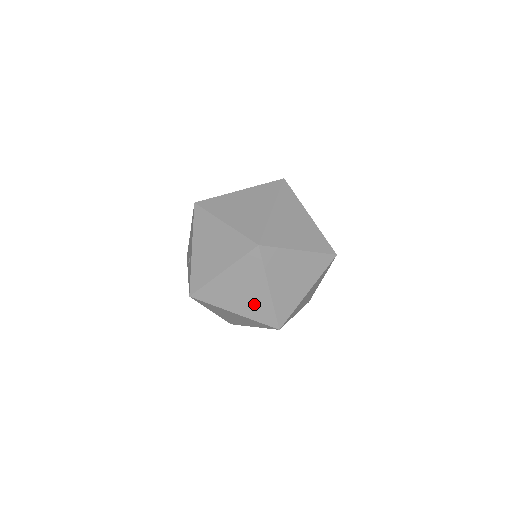
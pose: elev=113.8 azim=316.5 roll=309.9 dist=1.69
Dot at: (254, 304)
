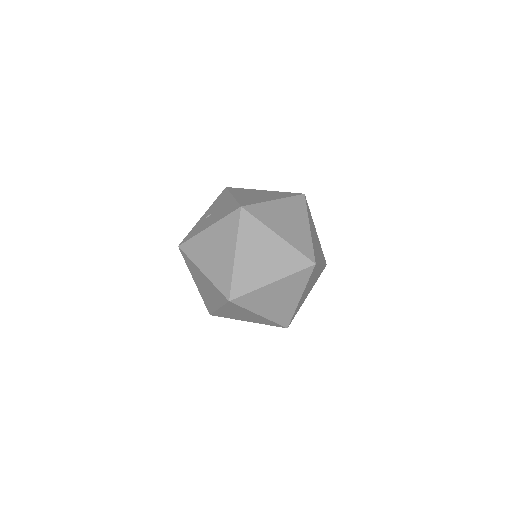
Dot at: (207, 297)
